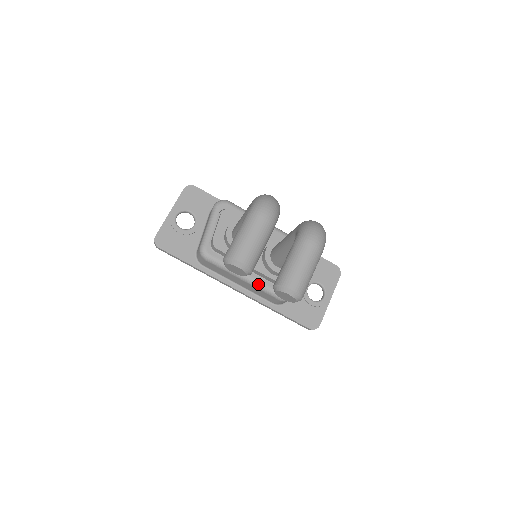
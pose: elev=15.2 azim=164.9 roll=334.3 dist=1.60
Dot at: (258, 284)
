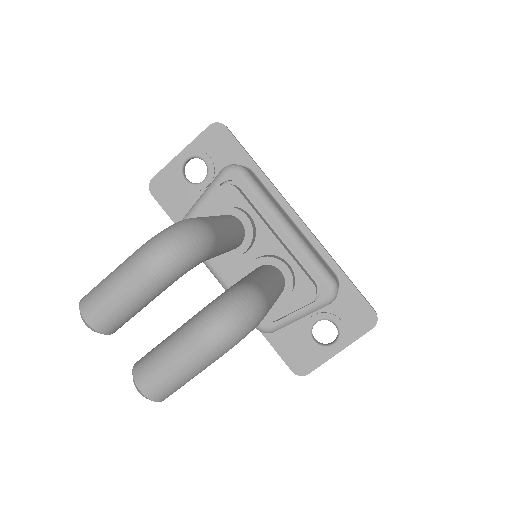
Dot at: occluded
